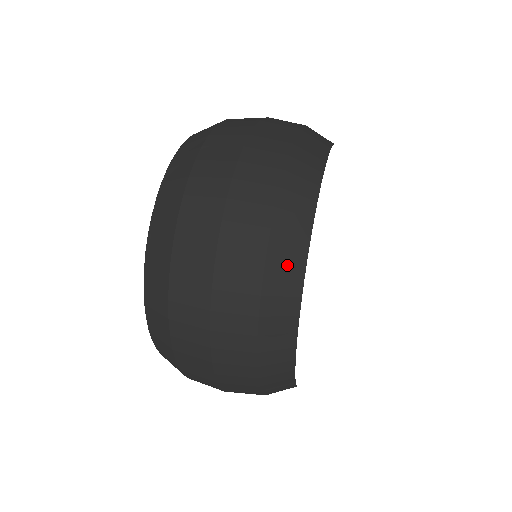
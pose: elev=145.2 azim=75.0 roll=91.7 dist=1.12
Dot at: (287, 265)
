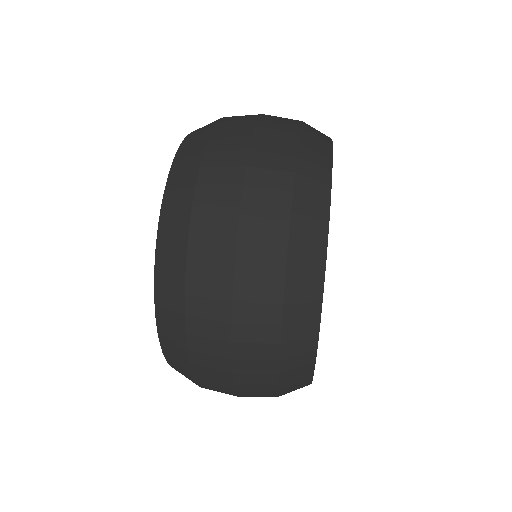
Dot at: (296, 386)
